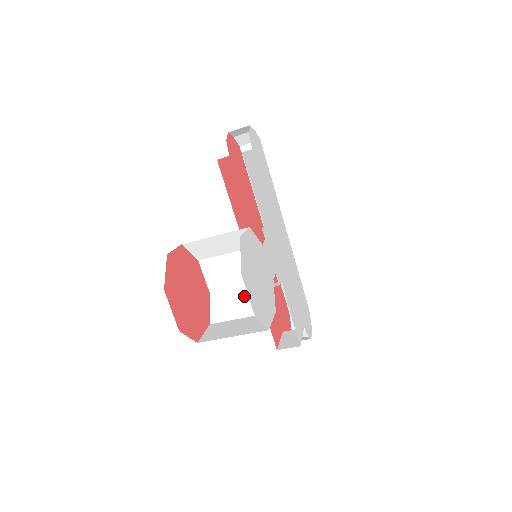
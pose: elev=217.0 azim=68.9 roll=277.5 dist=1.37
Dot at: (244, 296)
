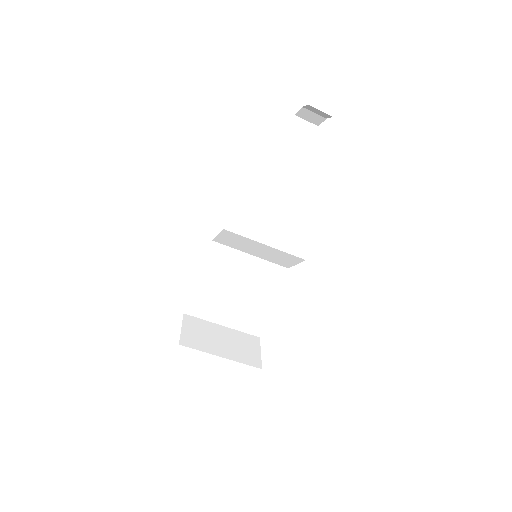
Dot at: (234, 301)
